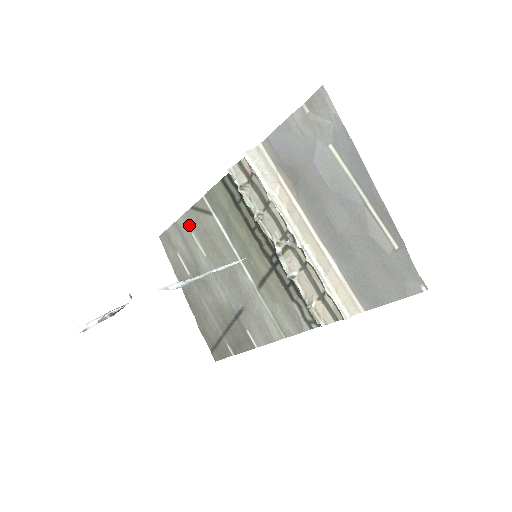
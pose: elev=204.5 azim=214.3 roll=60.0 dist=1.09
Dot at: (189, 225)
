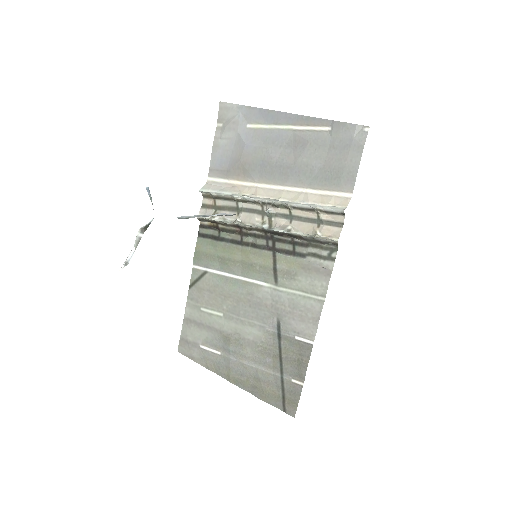
Dot at: (195, 305)
